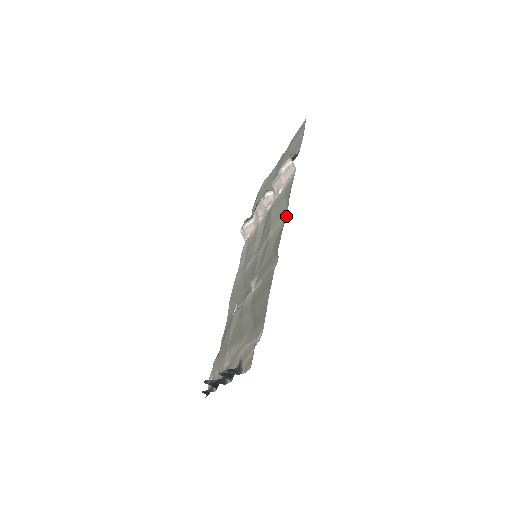
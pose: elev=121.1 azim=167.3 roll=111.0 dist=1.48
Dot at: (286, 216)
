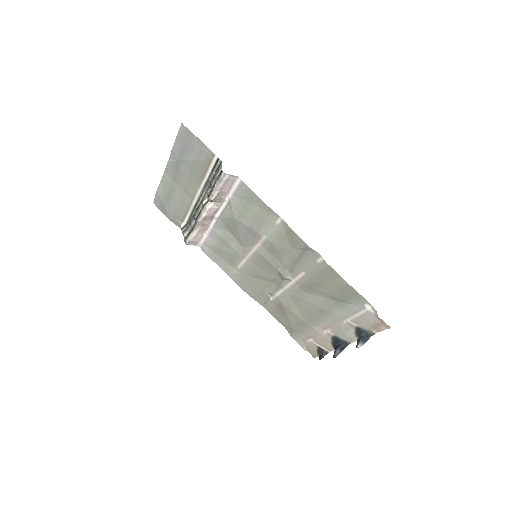
Dot at: (282, 220)
